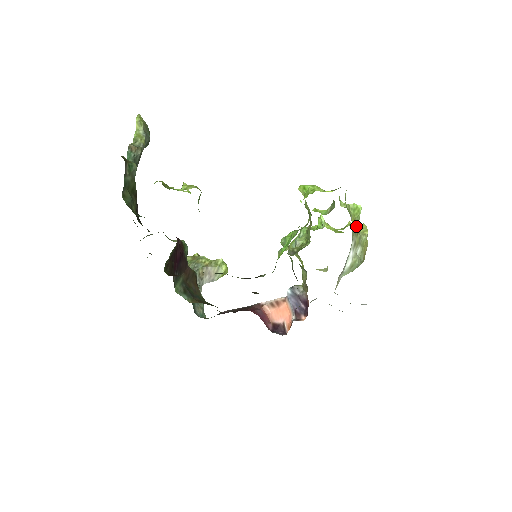
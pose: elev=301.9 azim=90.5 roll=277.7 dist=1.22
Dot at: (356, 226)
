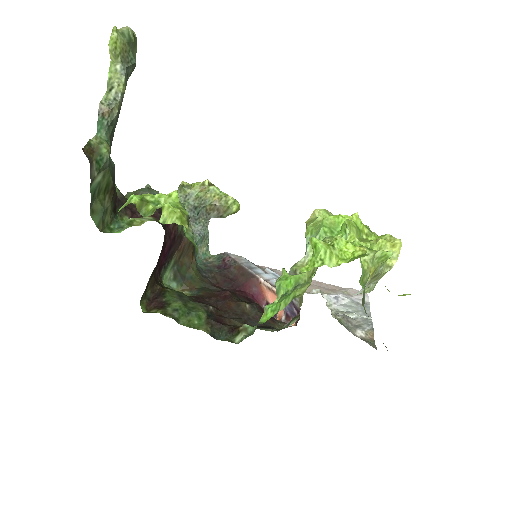
Dot at: (376, 272)
